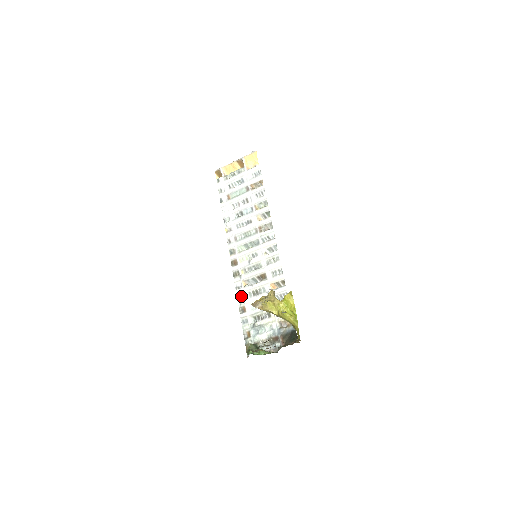
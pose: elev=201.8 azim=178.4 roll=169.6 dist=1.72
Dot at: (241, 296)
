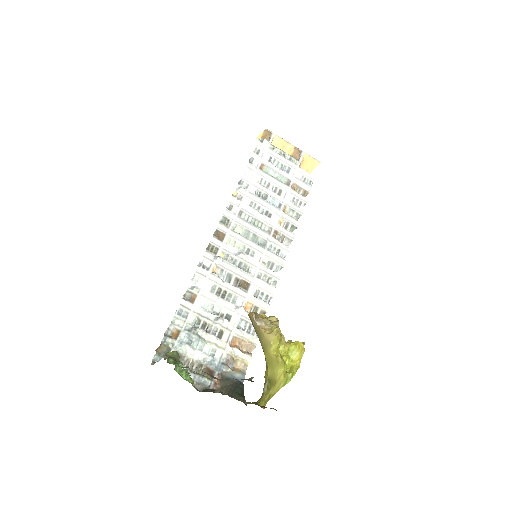
Dot at: (201, 279)
